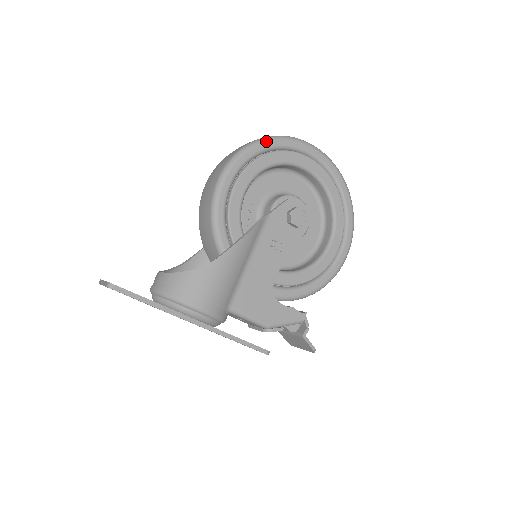
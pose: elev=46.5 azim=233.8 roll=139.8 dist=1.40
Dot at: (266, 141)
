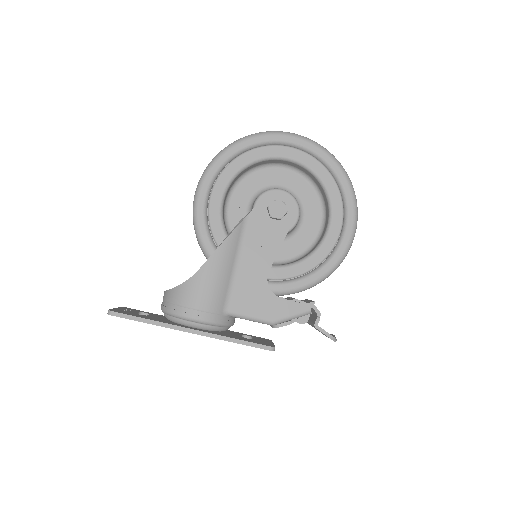
Dot at: (233, 146)
